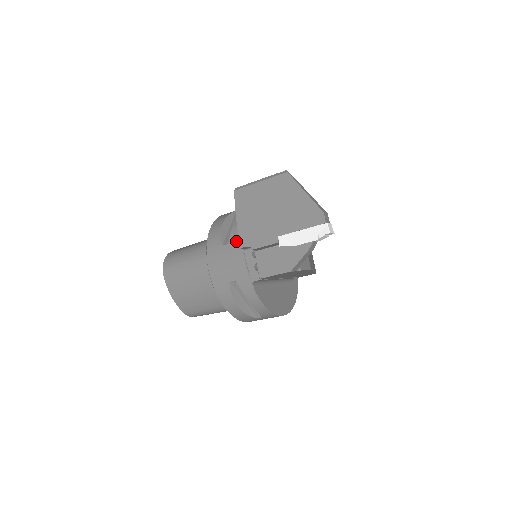
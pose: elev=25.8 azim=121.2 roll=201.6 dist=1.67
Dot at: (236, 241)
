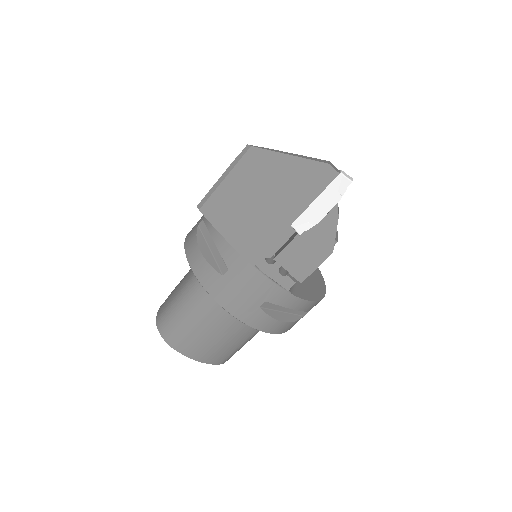
Dot at: (236, 261)
